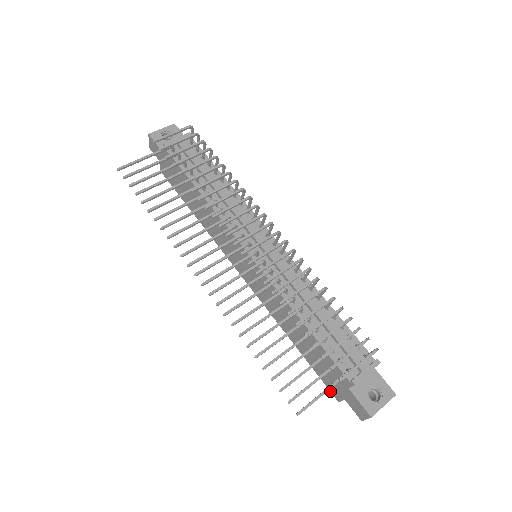
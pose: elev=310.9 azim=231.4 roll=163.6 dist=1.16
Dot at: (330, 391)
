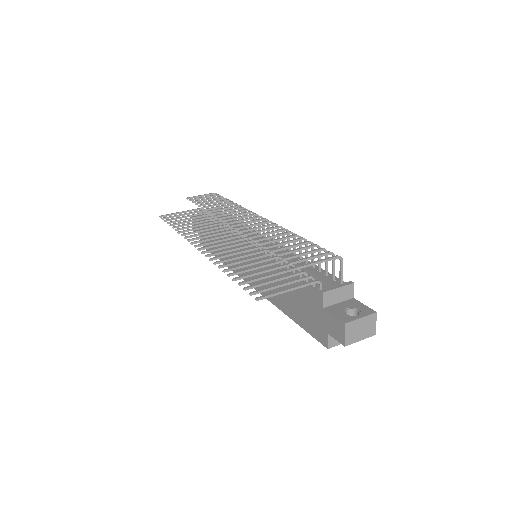
Dot at: occluded
